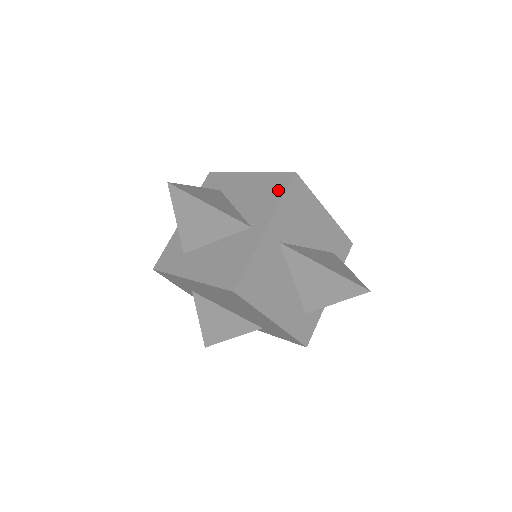
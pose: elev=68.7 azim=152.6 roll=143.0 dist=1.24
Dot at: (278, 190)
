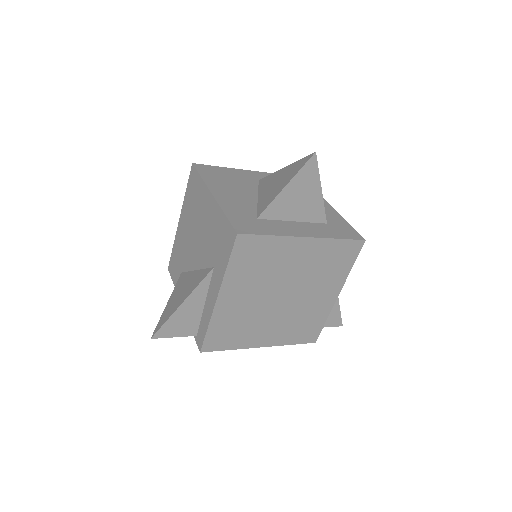
Dot at: occluded
